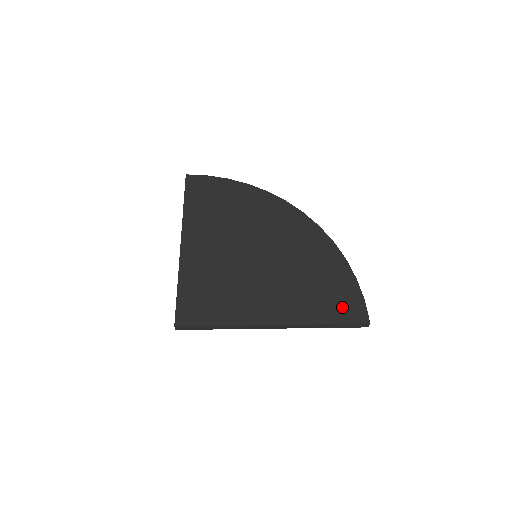
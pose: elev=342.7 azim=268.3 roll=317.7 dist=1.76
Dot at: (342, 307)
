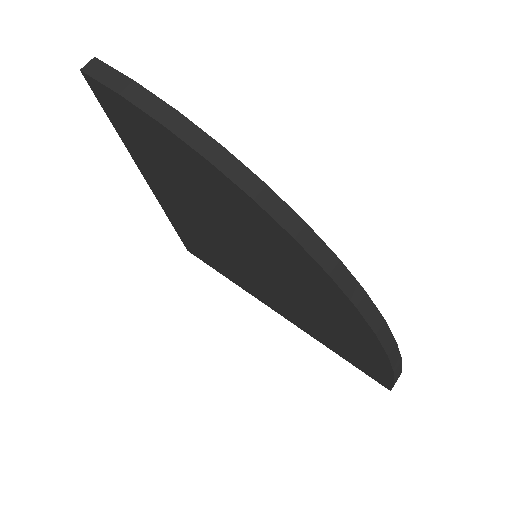
Dot at: (361, 364)
